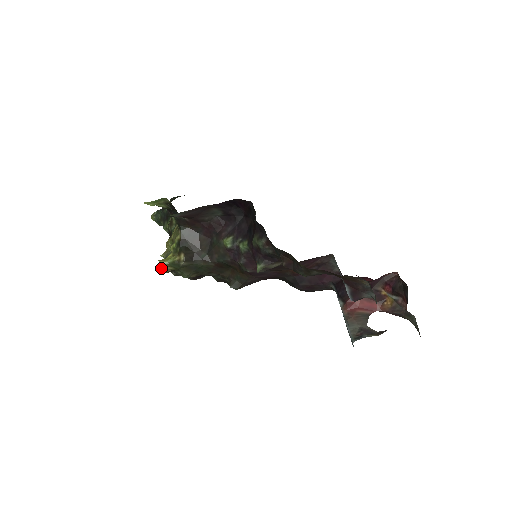
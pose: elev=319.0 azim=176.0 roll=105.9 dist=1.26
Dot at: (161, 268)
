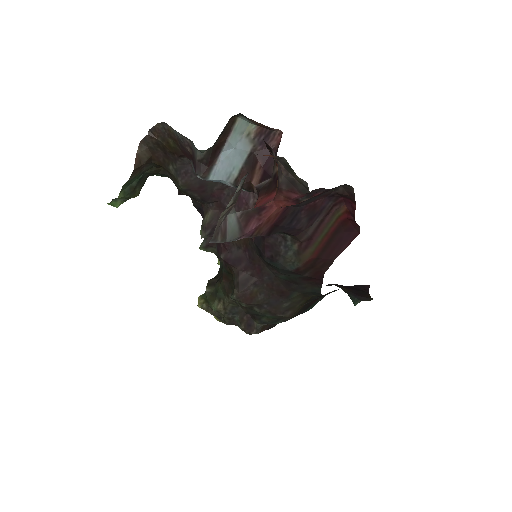
Dot at: (198, 303)
